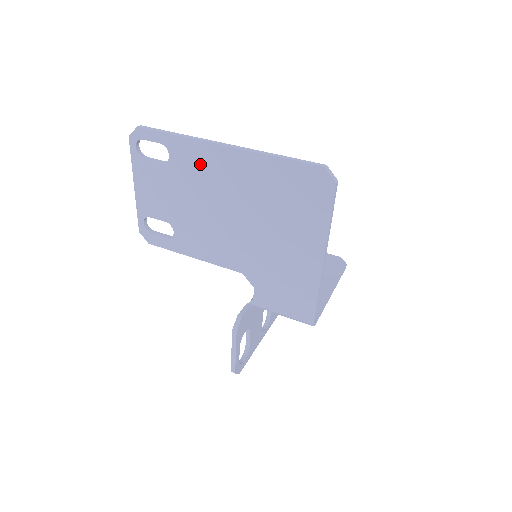
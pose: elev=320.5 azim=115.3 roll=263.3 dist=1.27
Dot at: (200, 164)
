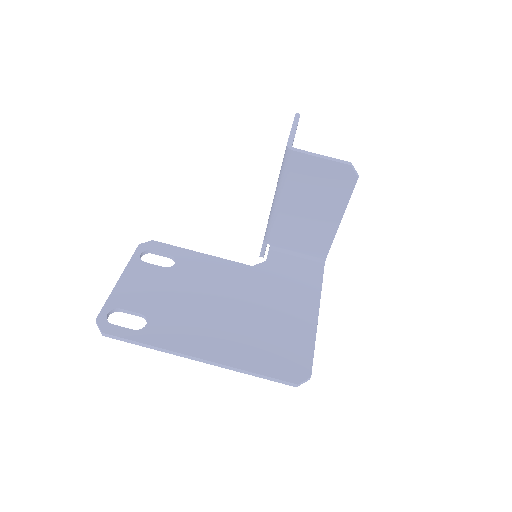
Dot at: (181, 335)
